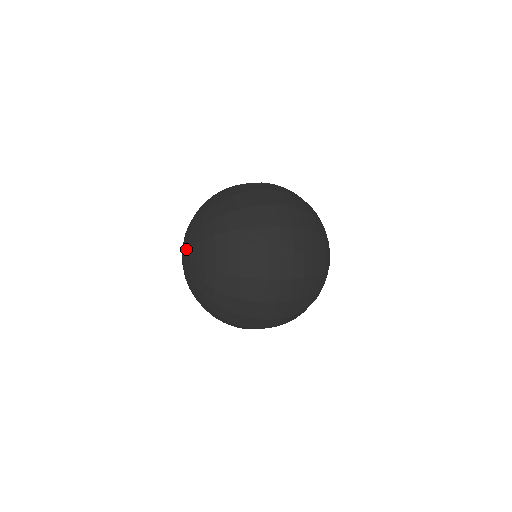
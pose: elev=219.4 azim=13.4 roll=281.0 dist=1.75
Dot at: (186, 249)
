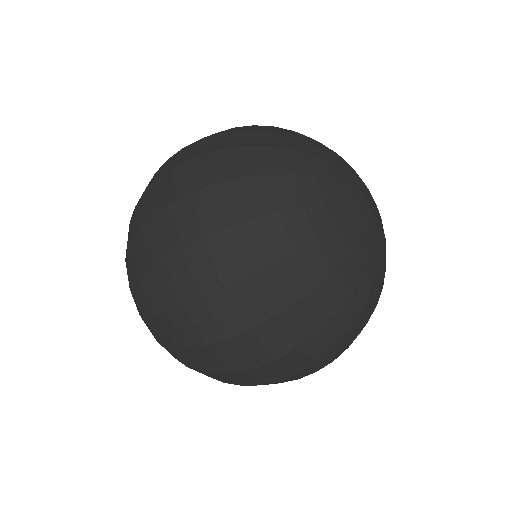
Dot at: occluded
